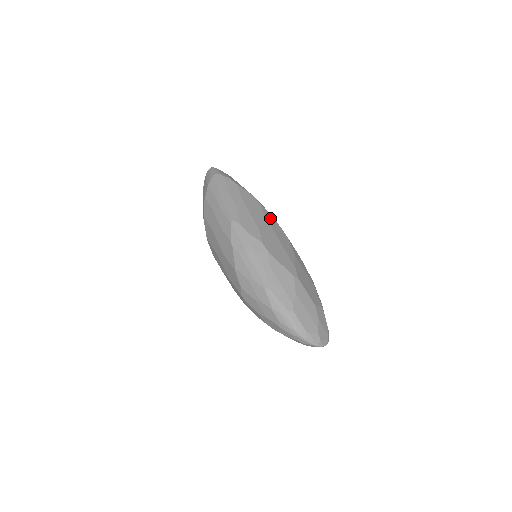
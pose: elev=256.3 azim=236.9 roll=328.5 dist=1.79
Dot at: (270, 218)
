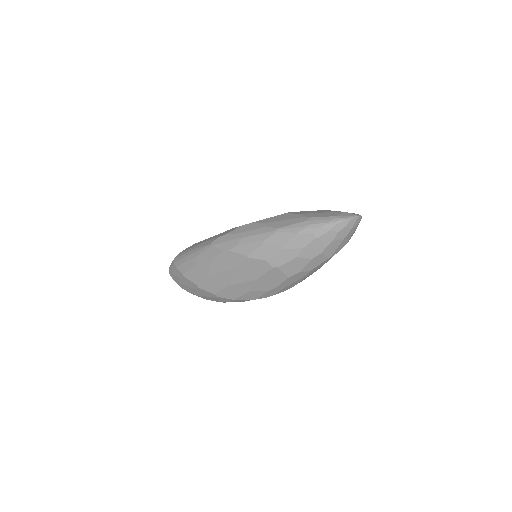
Dot at: occluded
